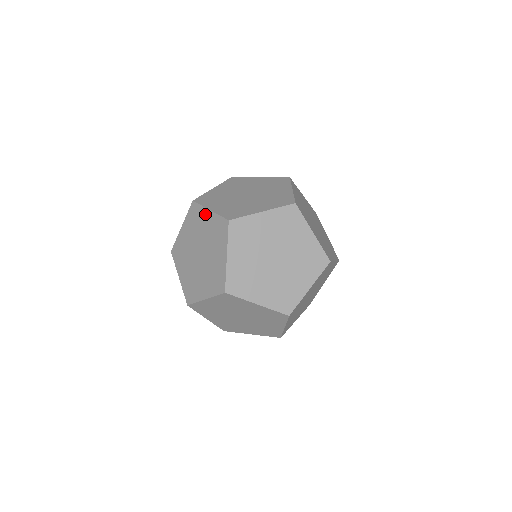
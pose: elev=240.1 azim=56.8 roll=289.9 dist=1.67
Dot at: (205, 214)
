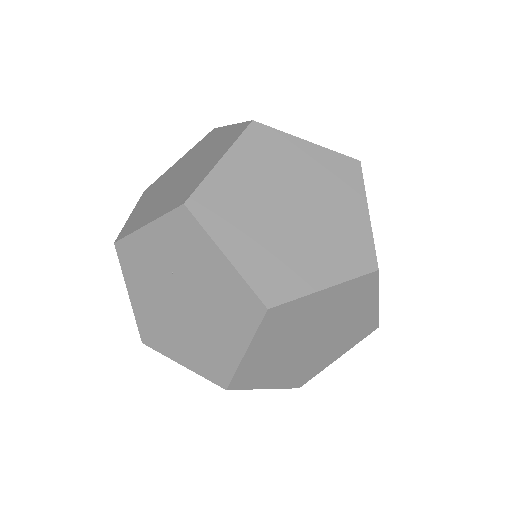
Dot at: (211, 253)
